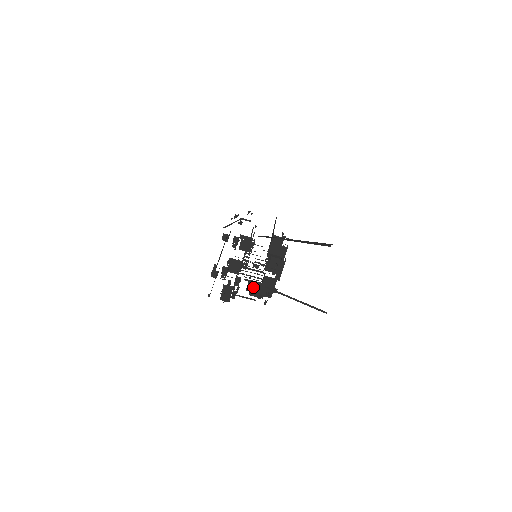
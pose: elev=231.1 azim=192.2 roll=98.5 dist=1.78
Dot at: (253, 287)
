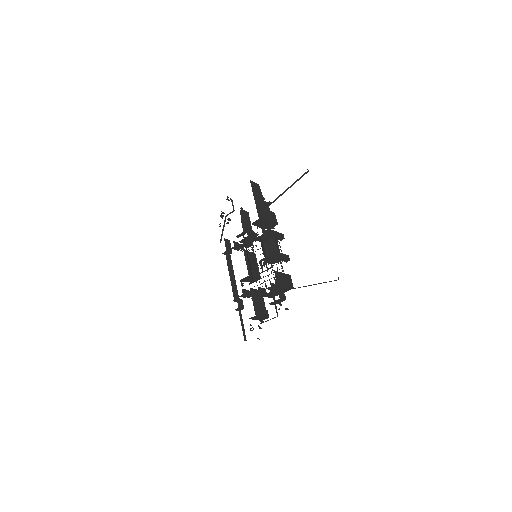
Dot at: occluded
